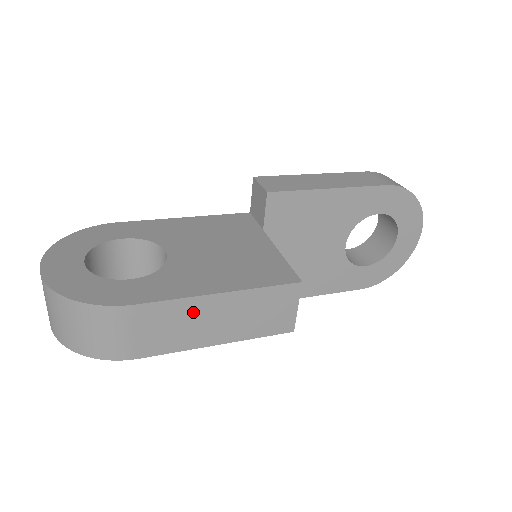
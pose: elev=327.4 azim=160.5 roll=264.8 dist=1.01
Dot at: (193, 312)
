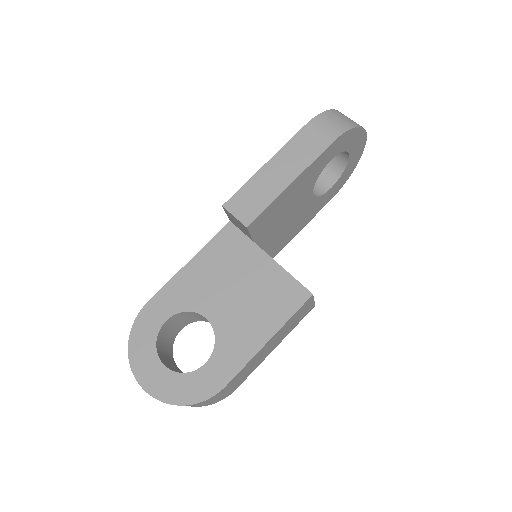
Dot at: (257, 358)
